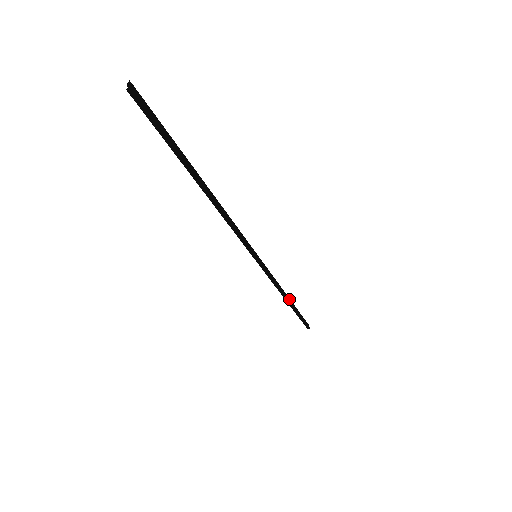
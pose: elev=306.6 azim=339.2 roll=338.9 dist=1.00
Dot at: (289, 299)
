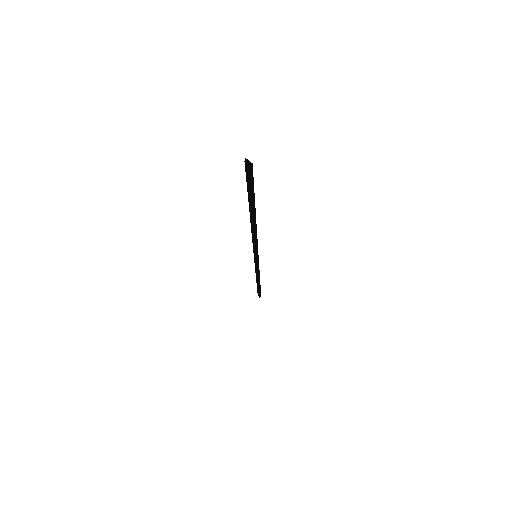
Dot at: occluded
